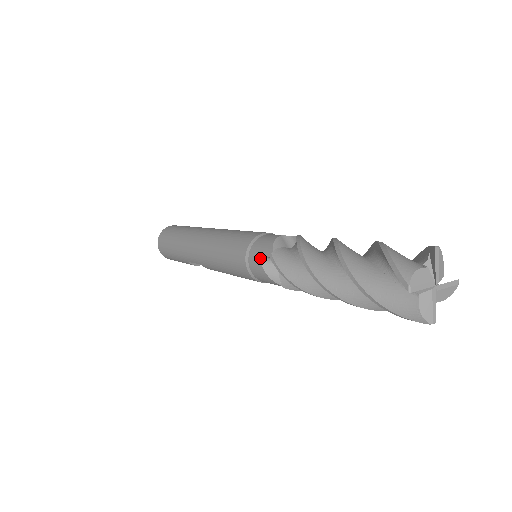
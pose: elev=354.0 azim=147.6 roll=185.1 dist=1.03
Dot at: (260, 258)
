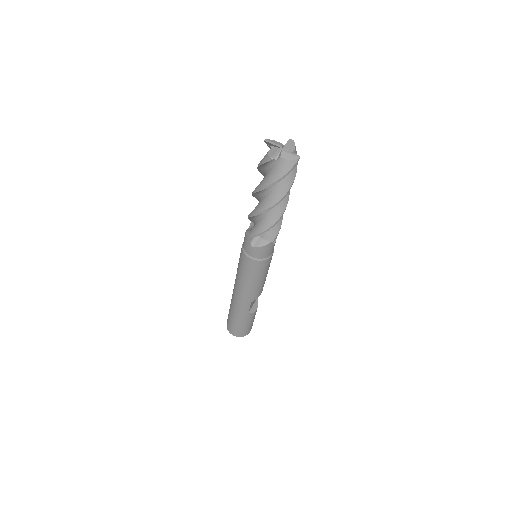
Dot at: (250, 246)
